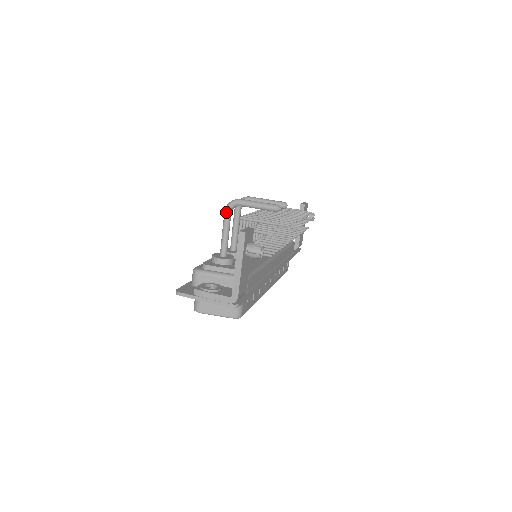
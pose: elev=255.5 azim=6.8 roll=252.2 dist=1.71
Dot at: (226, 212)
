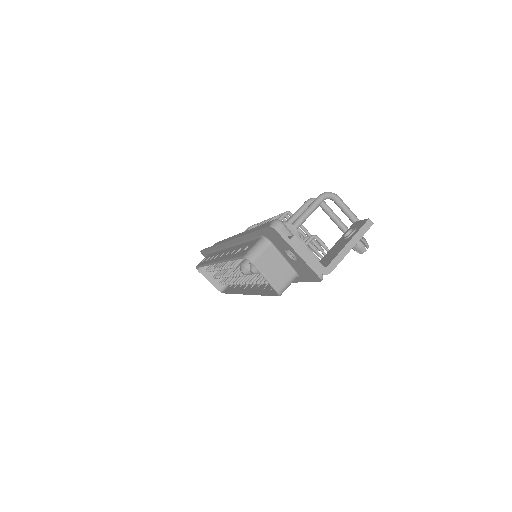
Dot at: (323, 197)
